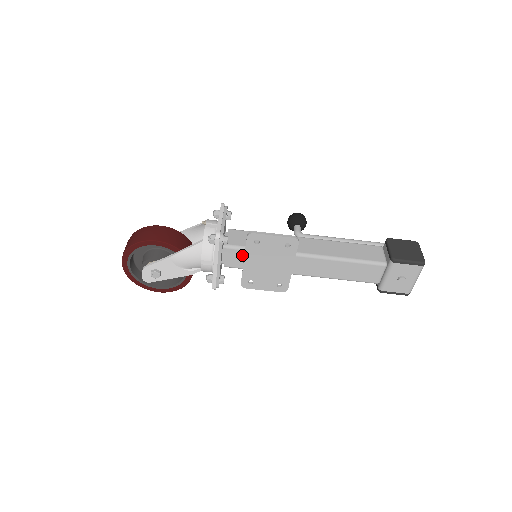
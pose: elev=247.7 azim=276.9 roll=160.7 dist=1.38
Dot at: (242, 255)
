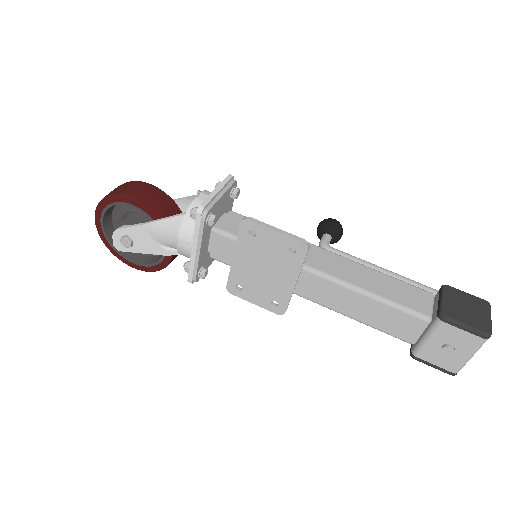
Dot at: (233, 247)
